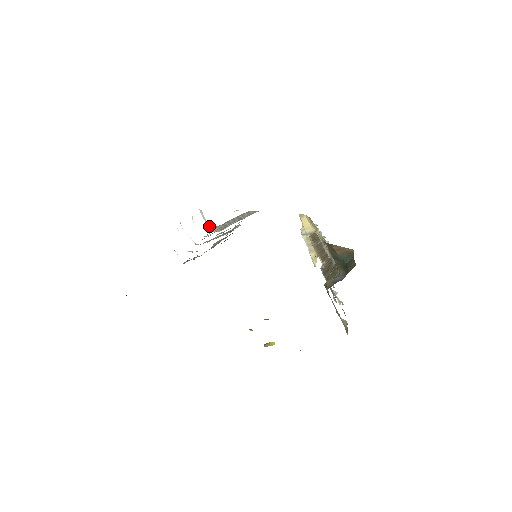
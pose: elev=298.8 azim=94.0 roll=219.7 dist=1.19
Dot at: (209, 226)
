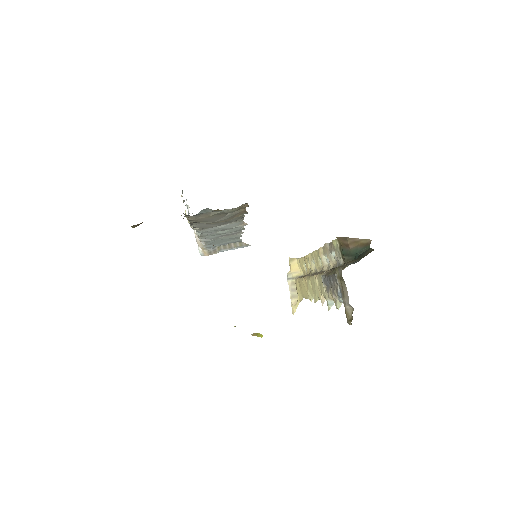
Dot at: (199, 246)
